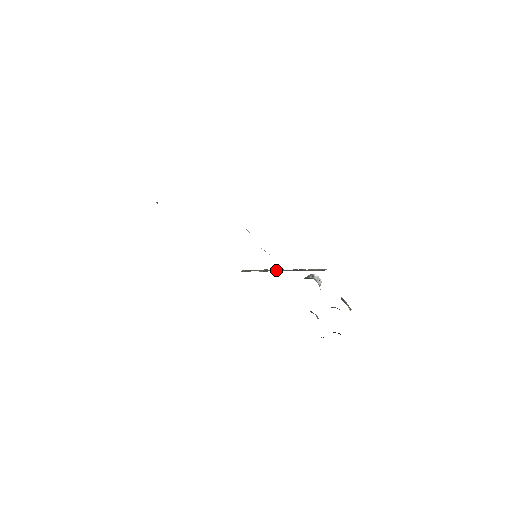
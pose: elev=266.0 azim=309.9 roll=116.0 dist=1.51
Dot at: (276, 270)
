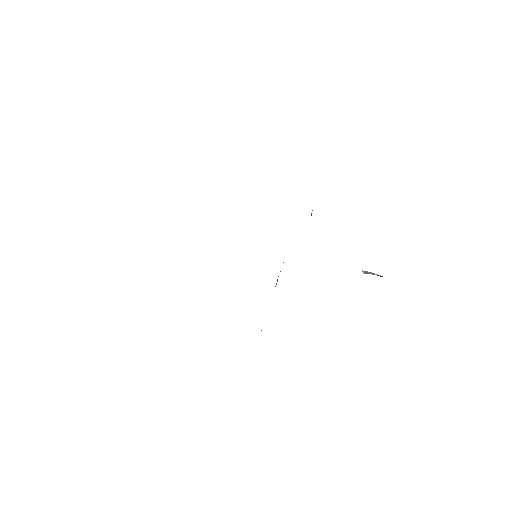
Dot at: occluded
